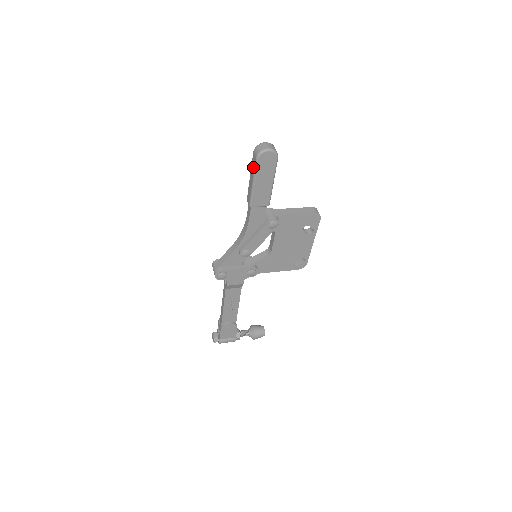
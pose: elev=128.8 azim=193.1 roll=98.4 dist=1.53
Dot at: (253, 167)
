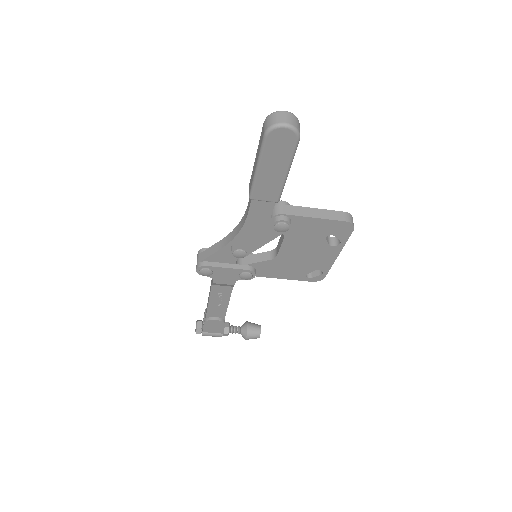
Dot at: (259, 145)
